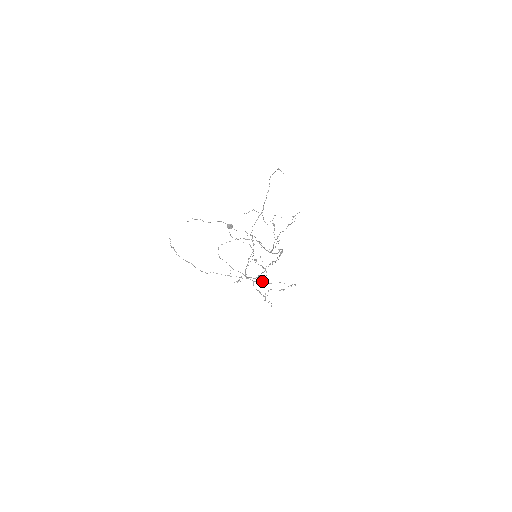
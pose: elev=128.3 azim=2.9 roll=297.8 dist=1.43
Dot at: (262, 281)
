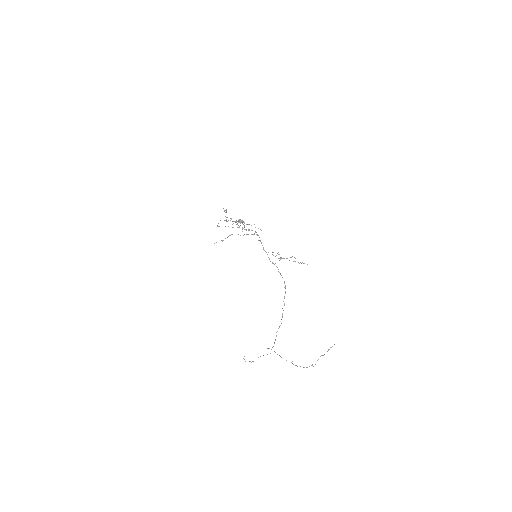
Dot at: occluded
